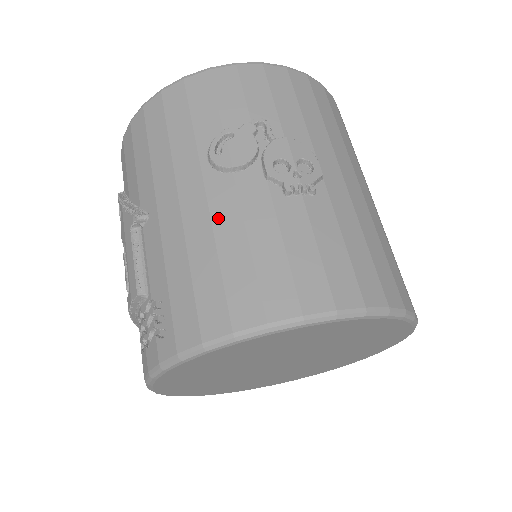
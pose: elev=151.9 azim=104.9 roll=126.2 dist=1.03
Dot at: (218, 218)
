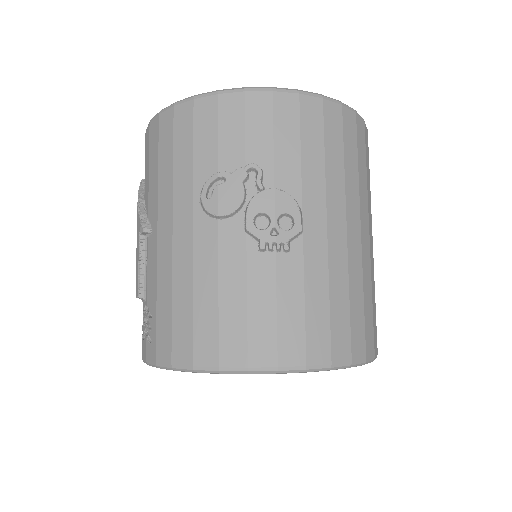
Dot at: (199, 261)
